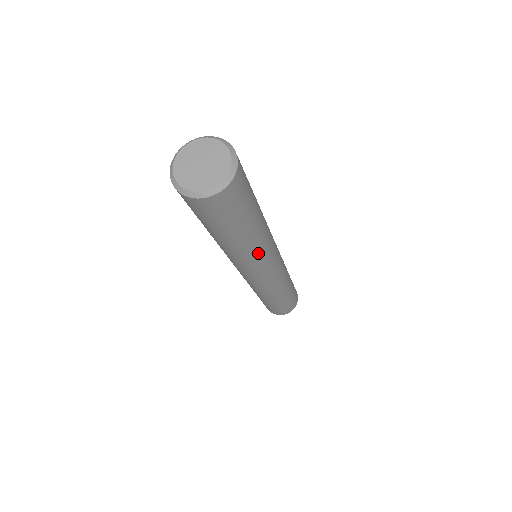
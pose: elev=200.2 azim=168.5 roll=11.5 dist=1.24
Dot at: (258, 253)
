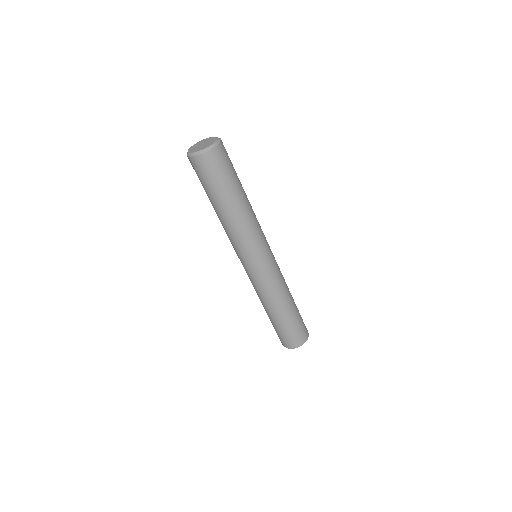
Dot at: (238, 233)
